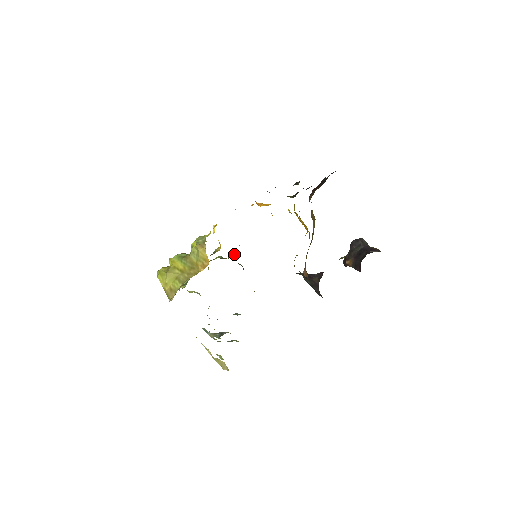
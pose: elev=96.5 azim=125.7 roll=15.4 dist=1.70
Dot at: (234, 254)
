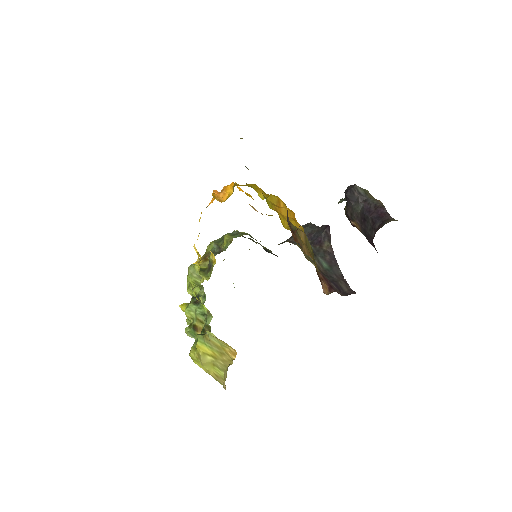
Dot at: (226, 240)
